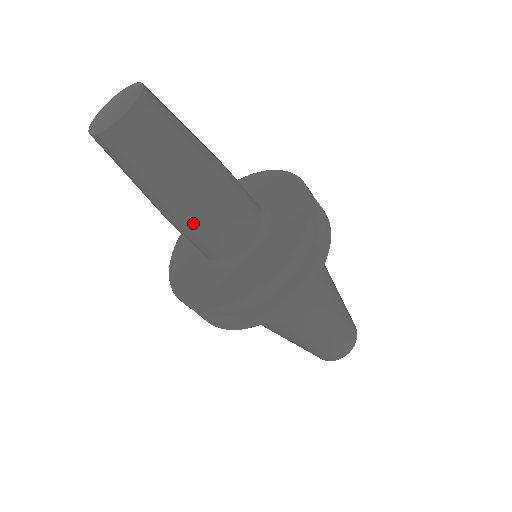
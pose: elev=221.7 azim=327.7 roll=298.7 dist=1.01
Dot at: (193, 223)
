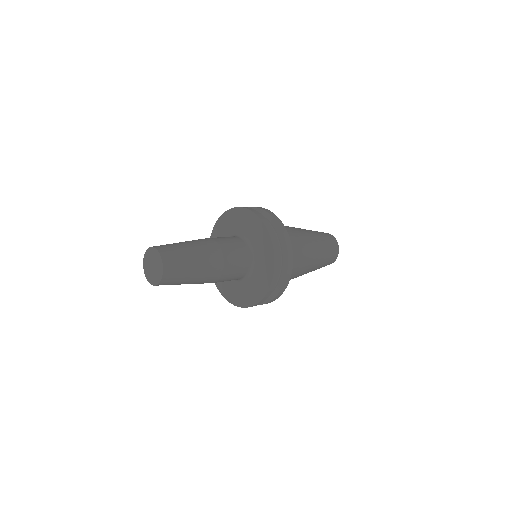
Dot at: (221, 277)
